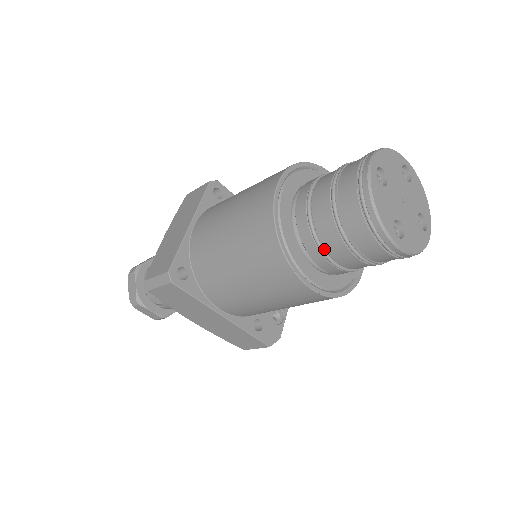
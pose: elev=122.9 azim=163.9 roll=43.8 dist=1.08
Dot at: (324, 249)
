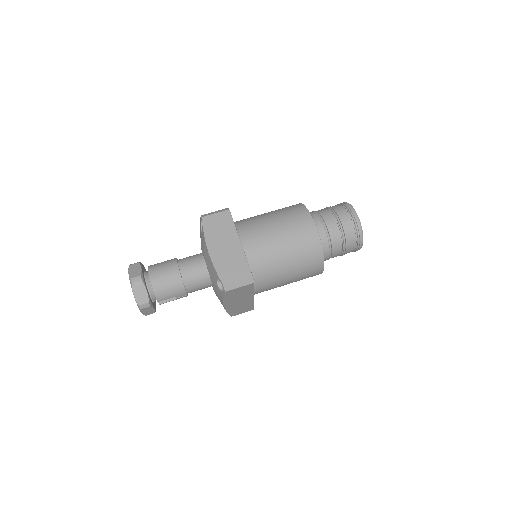
Dot at: (331, 252)
